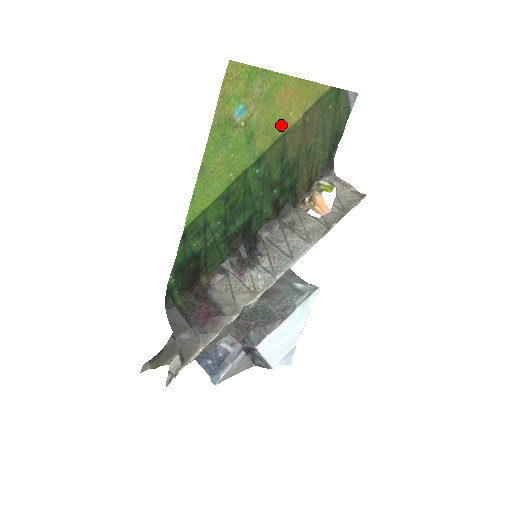
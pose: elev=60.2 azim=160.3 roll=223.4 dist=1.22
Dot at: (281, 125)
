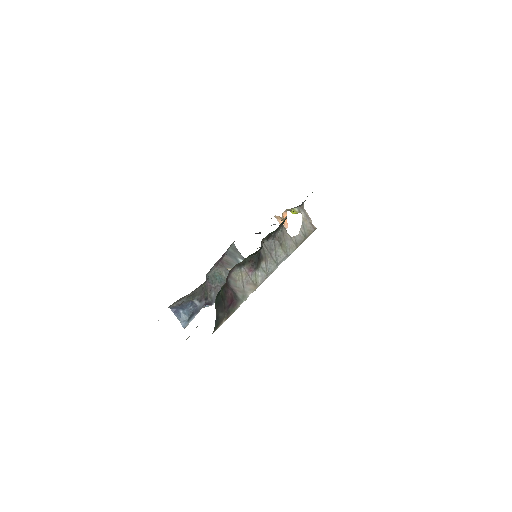
Dot at: occluded
